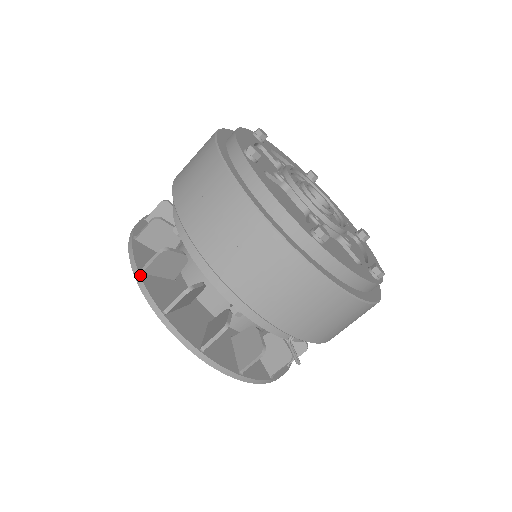
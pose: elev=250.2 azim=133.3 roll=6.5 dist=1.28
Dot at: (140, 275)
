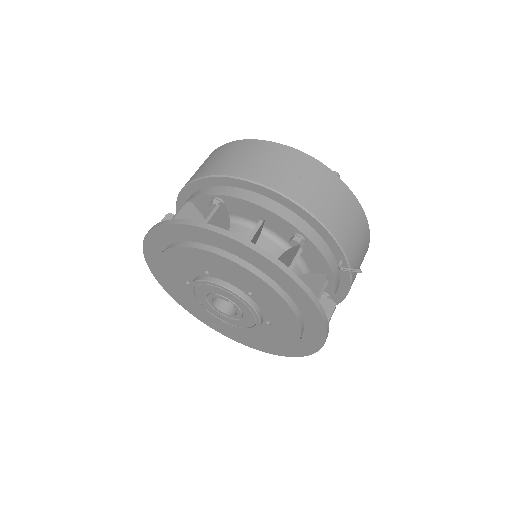
Dot at: (207, 224)
